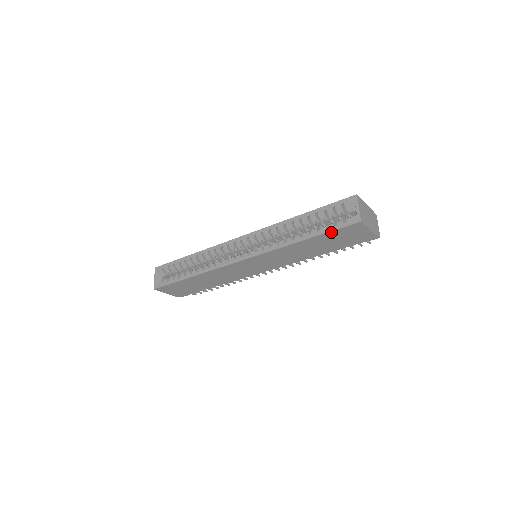
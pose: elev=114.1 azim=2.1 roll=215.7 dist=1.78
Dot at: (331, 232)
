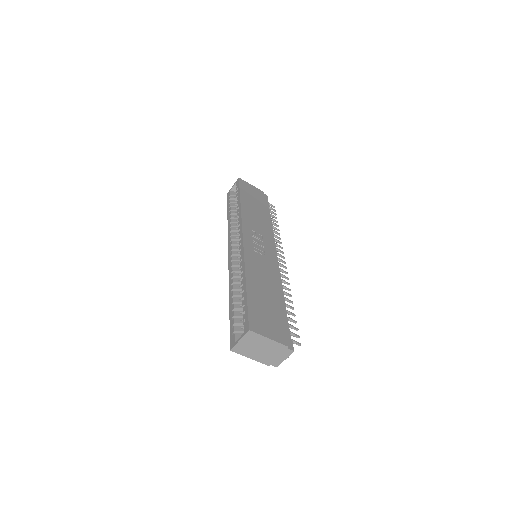
Dot at: occluded
